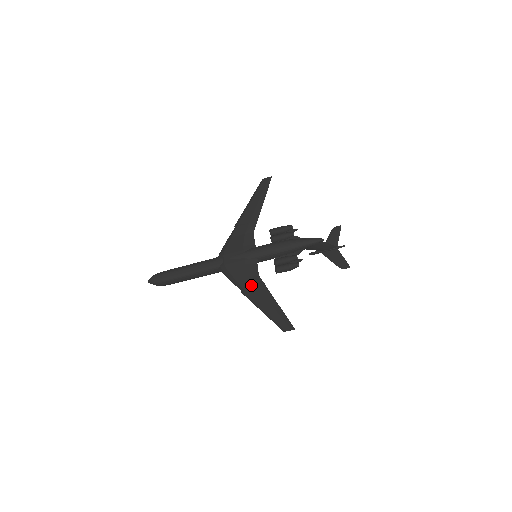
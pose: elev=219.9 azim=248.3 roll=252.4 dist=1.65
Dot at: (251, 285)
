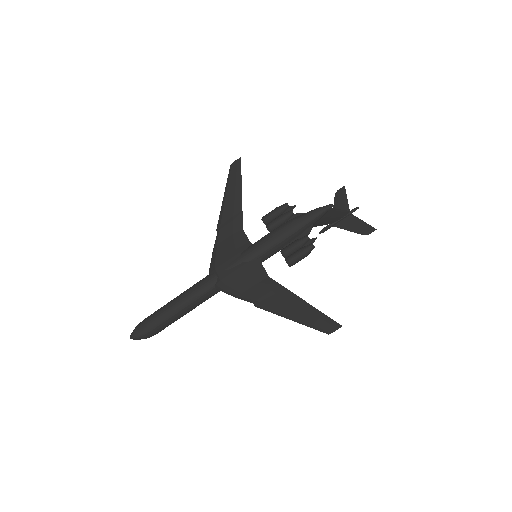
Dot at: (264, 292)
